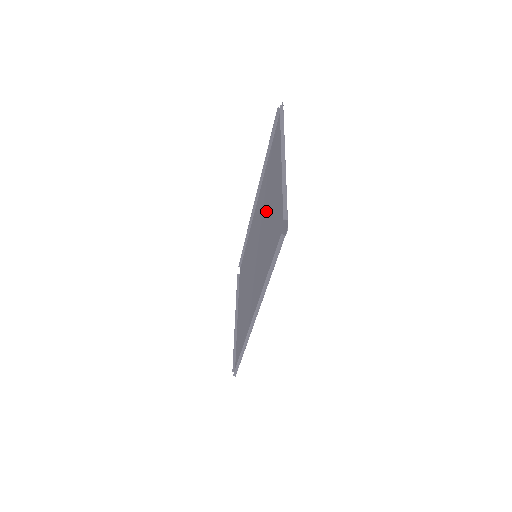
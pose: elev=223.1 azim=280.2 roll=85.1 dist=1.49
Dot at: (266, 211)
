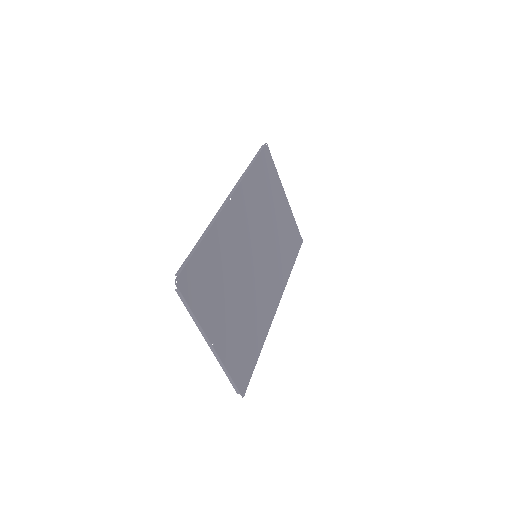
Dot at: (235, 282)
